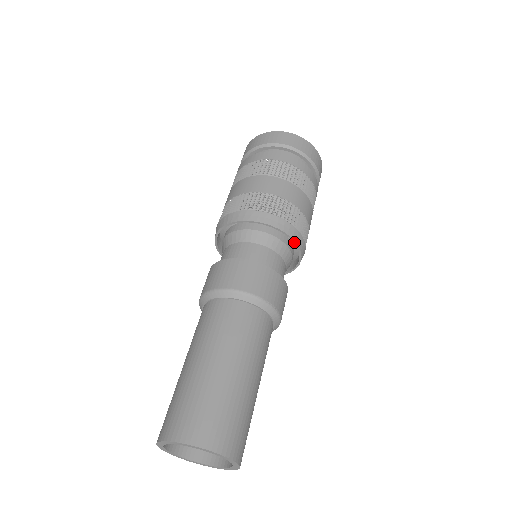
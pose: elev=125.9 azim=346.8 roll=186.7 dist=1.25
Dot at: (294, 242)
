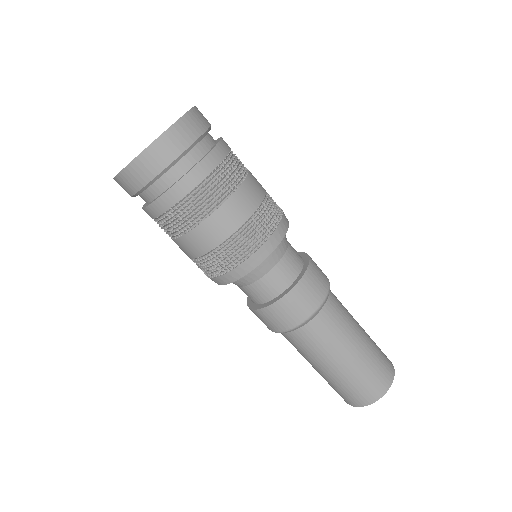
Dot at: (288, 225)
